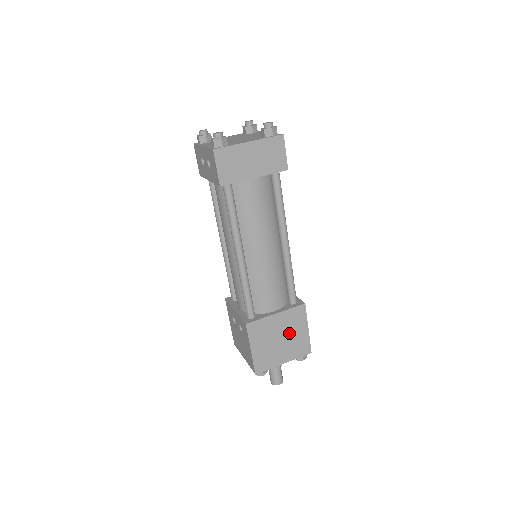
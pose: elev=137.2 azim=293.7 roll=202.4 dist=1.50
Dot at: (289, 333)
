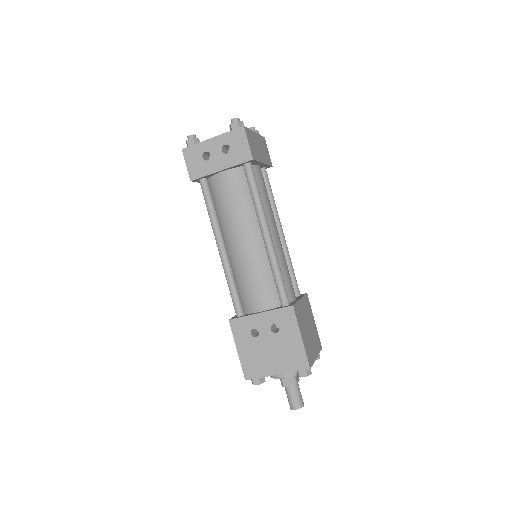
Dot at: (310, 323)
